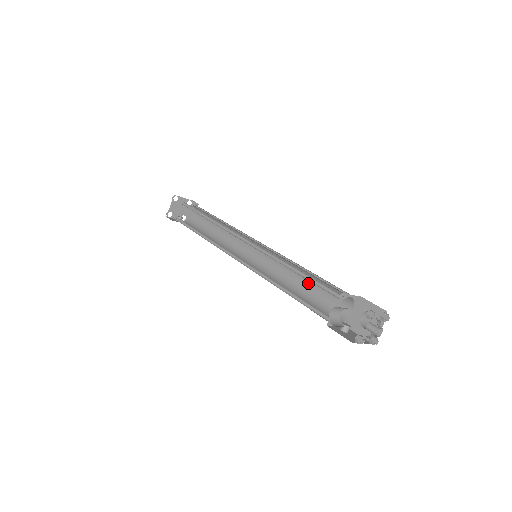
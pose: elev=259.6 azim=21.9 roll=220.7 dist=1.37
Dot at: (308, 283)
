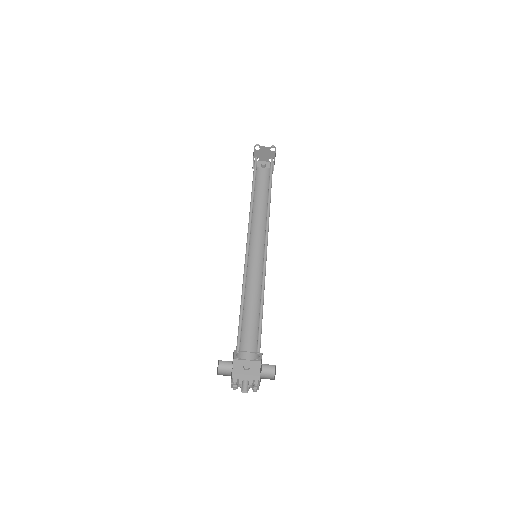
Dot at: occluded
